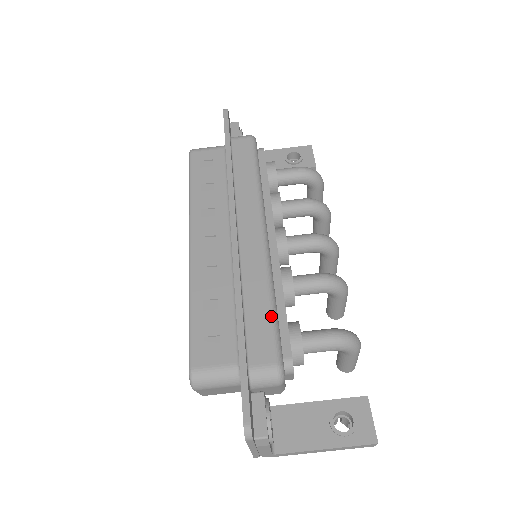
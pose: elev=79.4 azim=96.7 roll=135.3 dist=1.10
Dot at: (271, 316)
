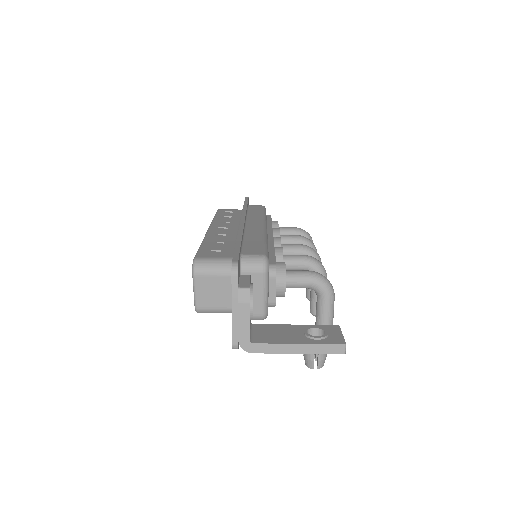
Dot at: (263, 243)
